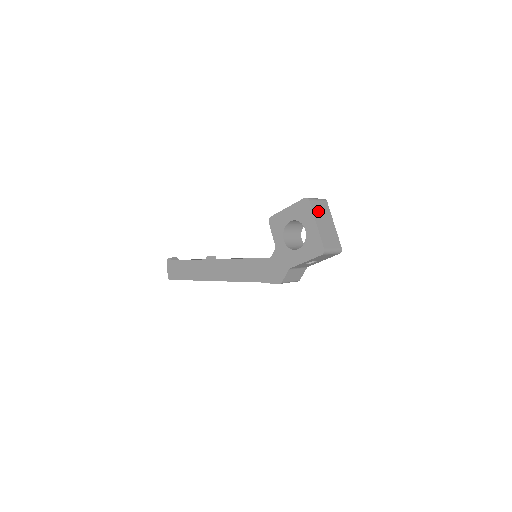
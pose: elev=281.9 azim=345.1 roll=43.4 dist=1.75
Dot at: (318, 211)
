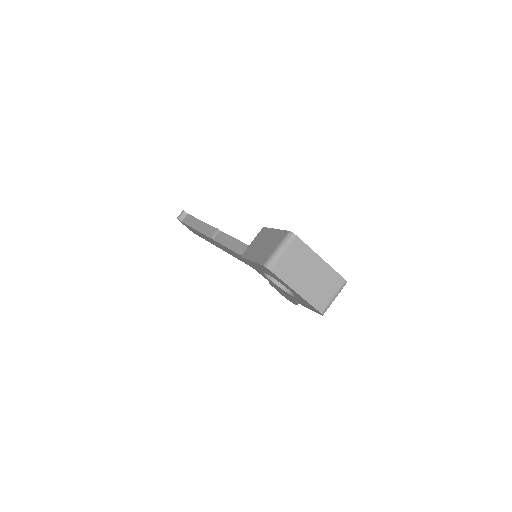
Dot at: (290, 270)
